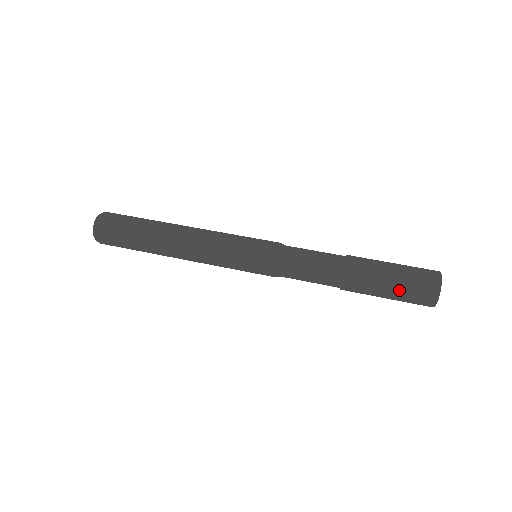
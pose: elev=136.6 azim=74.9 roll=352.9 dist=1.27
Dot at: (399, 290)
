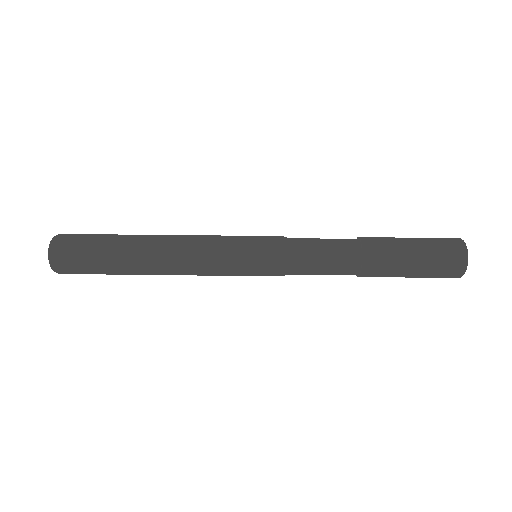
Dot at: (420, 277)
